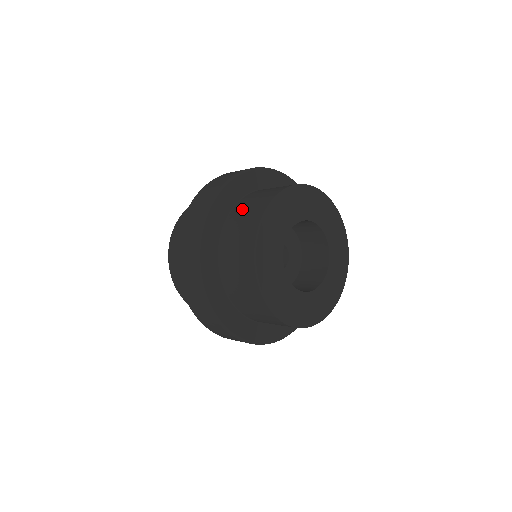
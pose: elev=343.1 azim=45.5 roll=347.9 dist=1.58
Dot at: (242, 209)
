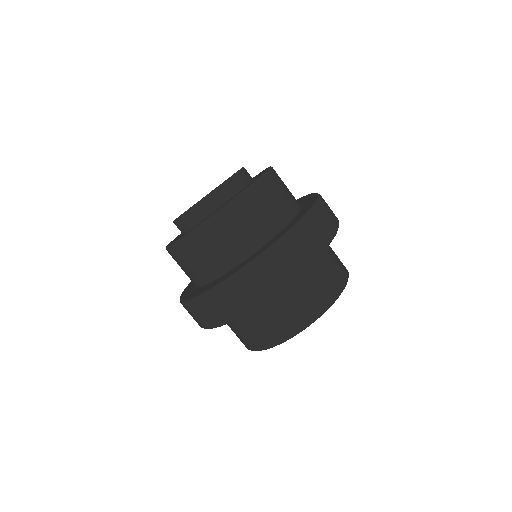
Dot at: (277, 307)
